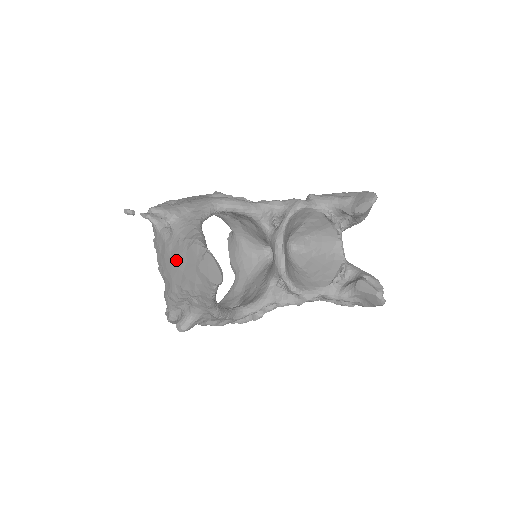
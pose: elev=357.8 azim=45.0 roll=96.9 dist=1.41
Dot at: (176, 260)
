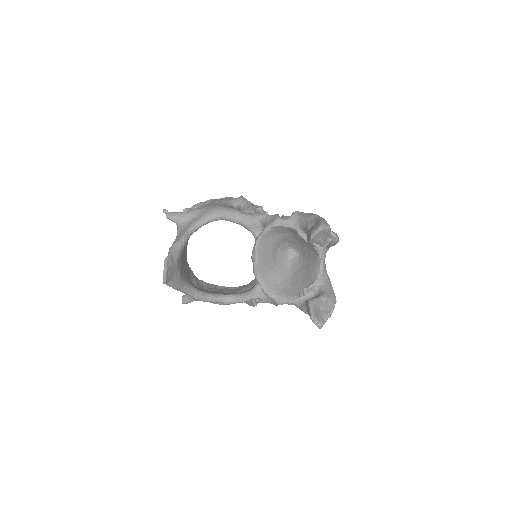
Dot at: occluded
